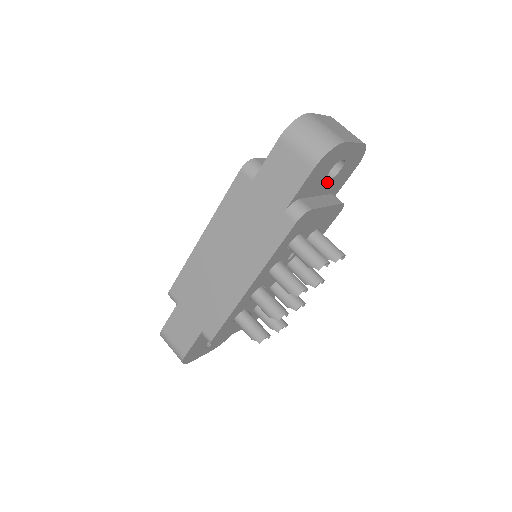
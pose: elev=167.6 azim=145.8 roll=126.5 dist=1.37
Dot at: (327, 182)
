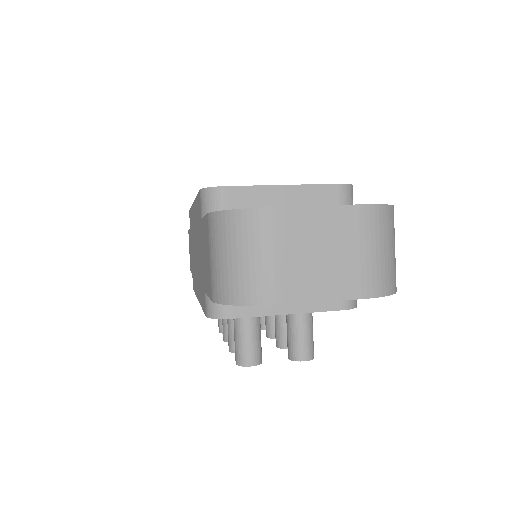
Dot at: occluded
